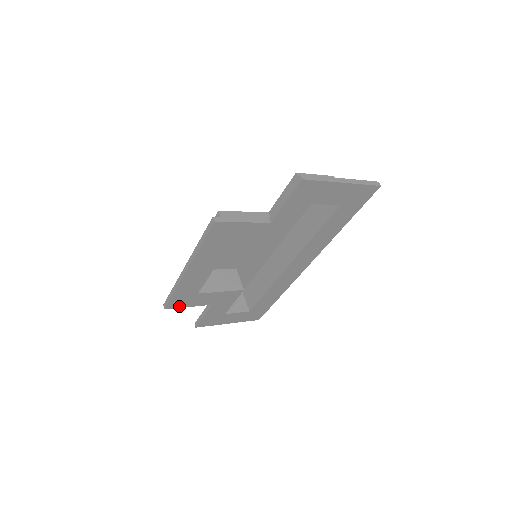
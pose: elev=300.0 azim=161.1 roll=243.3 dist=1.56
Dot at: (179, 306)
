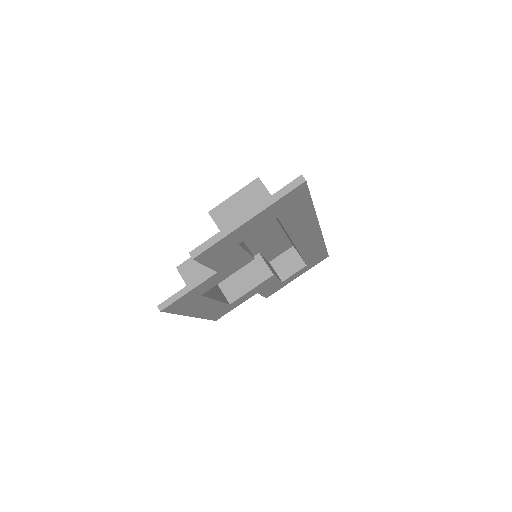
Dot at: (226, 313)
